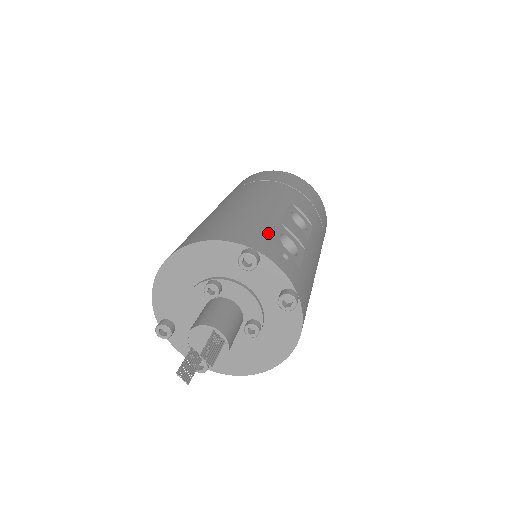
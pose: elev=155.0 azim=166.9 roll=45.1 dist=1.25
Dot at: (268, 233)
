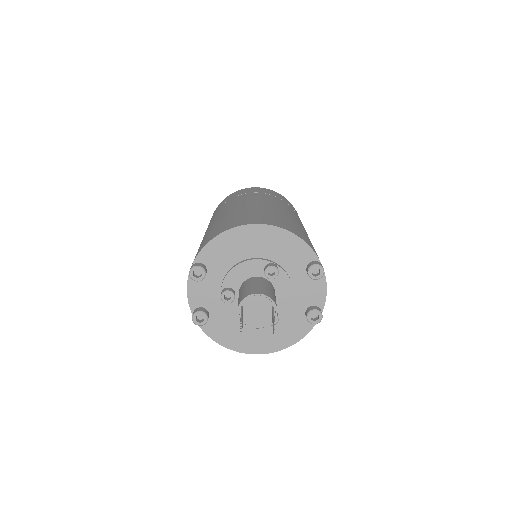
Dot at: occluded
